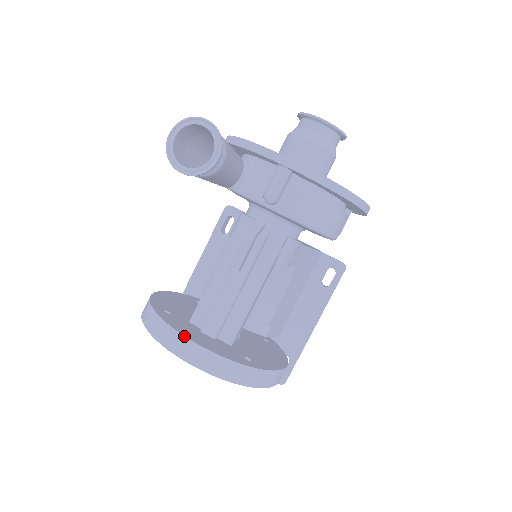
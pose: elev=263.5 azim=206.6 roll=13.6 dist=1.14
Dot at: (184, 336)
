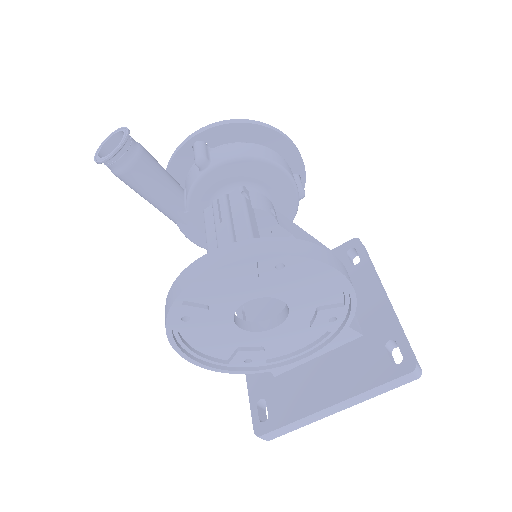
Dot at: (191, 264)
